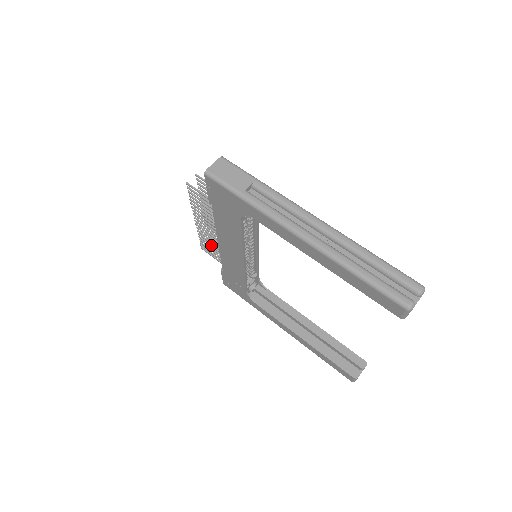
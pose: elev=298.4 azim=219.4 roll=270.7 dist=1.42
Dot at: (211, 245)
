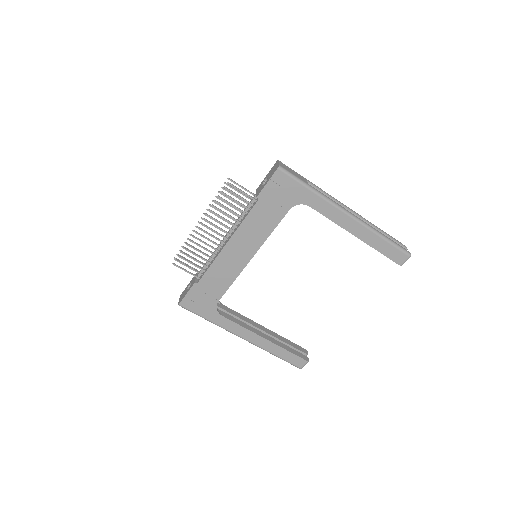
Dot at: (197, 255)
